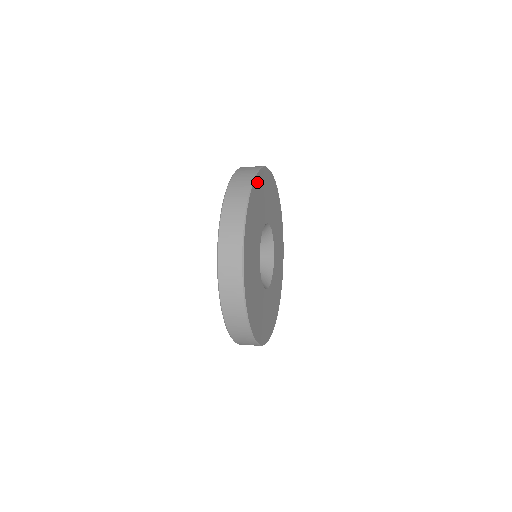
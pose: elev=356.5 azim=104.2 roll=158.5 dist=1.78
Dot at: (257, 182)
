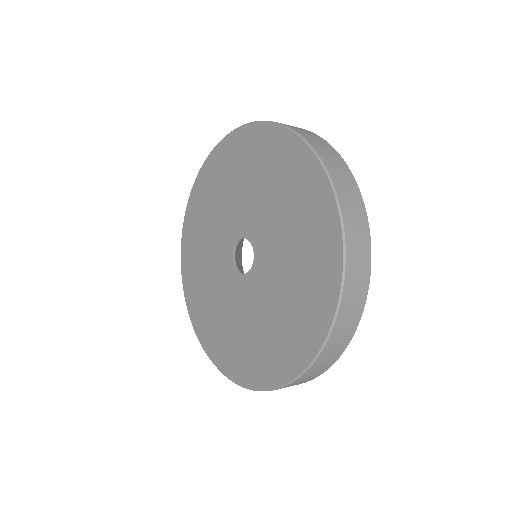
Dot at: occluded
